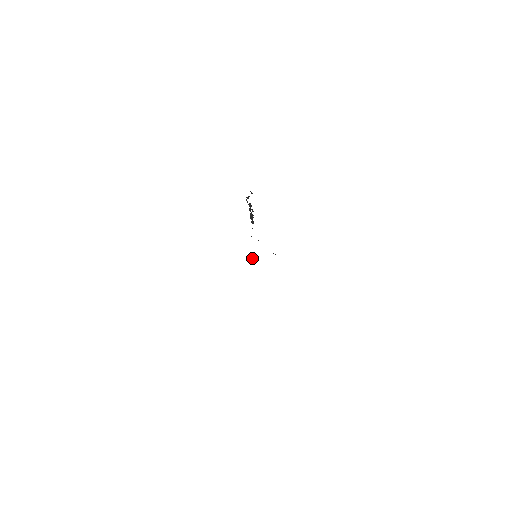
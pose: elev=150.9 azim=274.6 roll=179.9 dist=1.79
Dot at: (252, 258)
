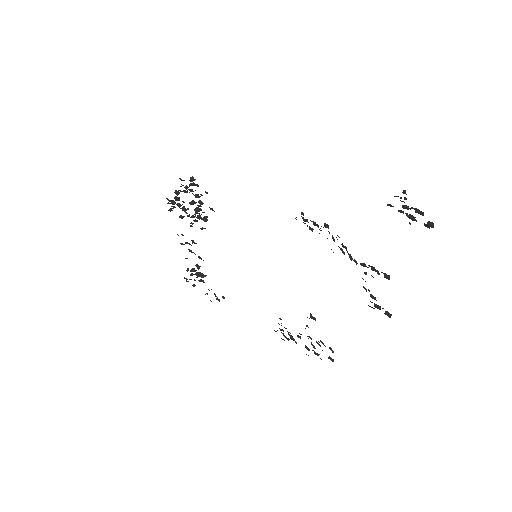
Dot at: (199, 273)
